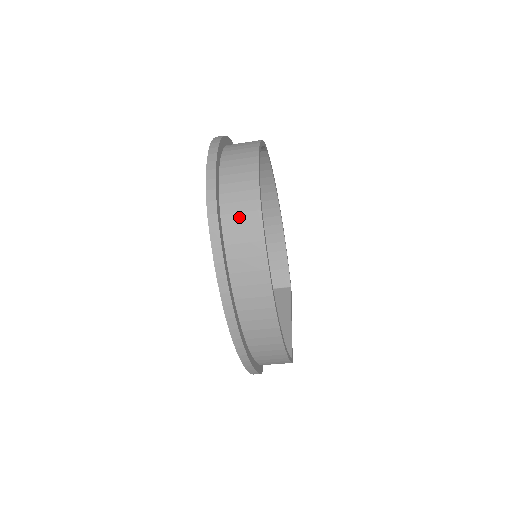
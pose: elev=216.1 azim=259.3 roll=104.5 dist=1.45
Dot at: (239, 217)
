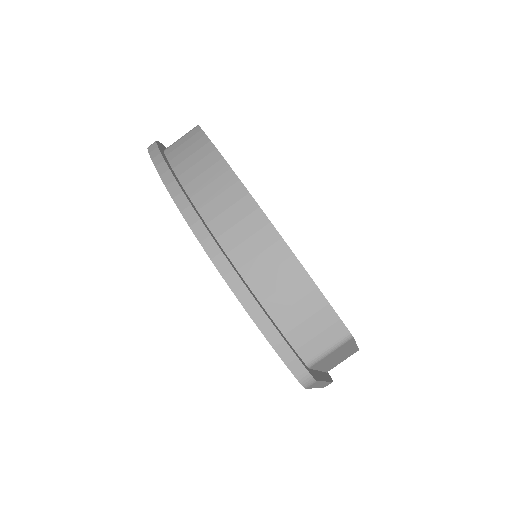
Dot at: (180, 141)
